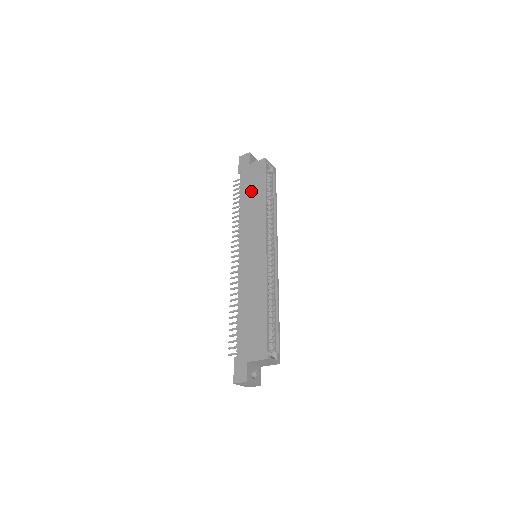
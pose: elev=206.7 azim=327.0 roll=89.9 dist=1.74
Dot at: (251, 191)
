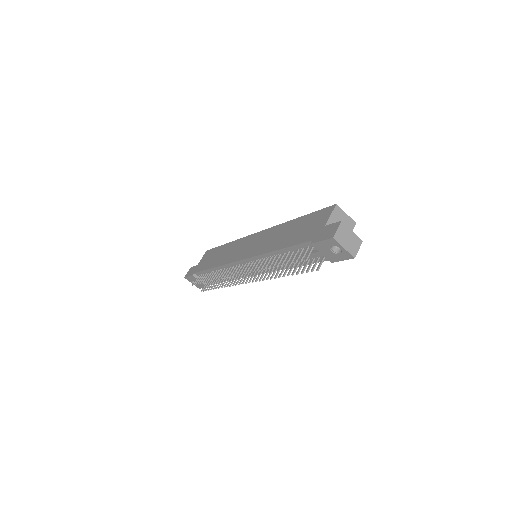
Dot at: (213, 258)
